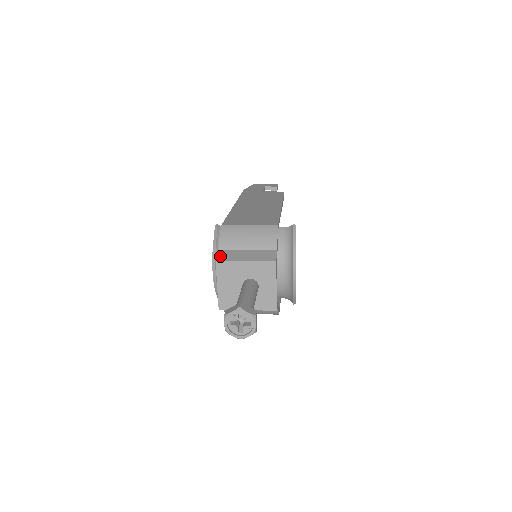
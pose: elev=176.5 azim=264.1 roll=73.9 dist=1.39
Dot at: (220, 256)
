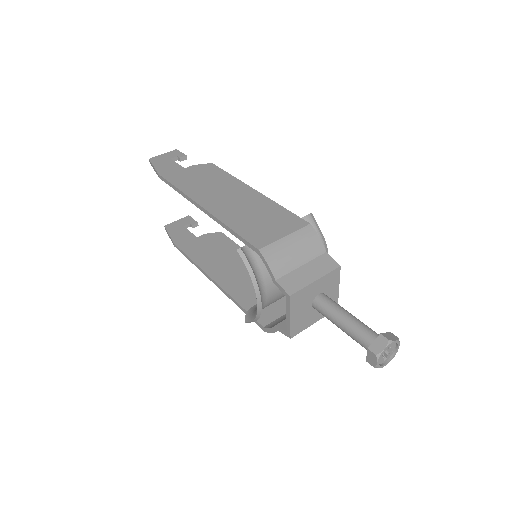
Dot at: (287, 288)
